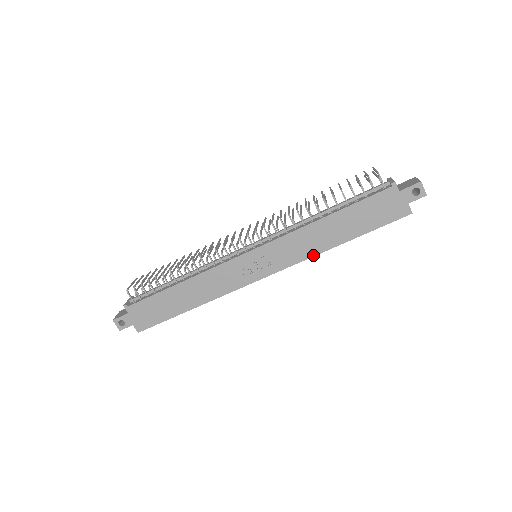
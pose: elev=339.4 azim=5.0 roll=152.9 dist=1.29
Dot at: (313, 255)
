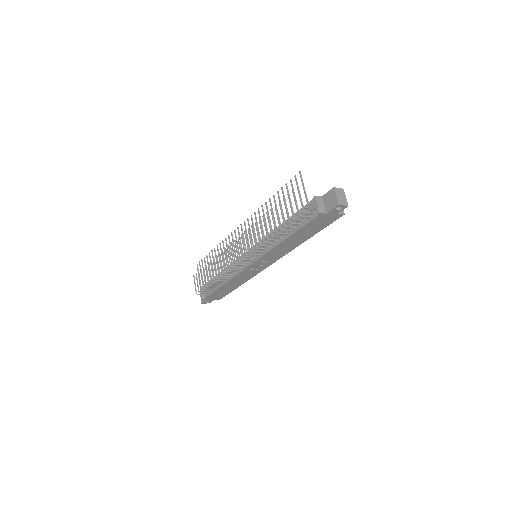
Dot at: occluded
